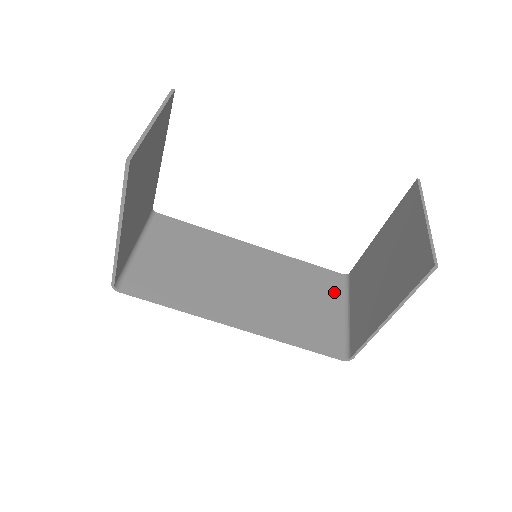
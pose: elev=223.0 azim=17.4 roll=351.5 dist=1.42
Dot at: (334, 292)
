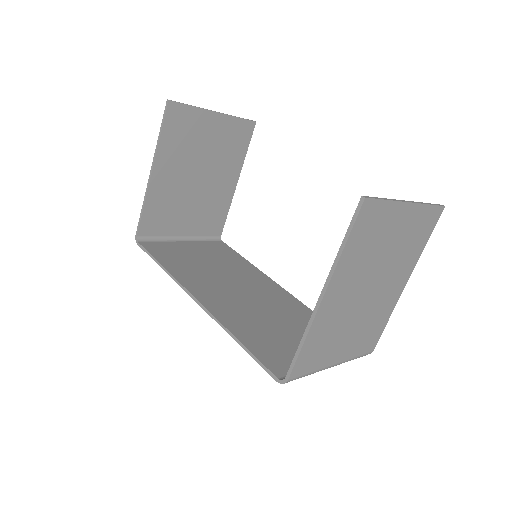
Dot at: occluded
